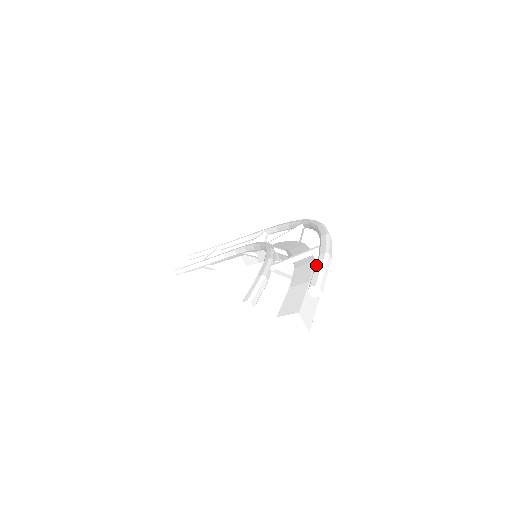
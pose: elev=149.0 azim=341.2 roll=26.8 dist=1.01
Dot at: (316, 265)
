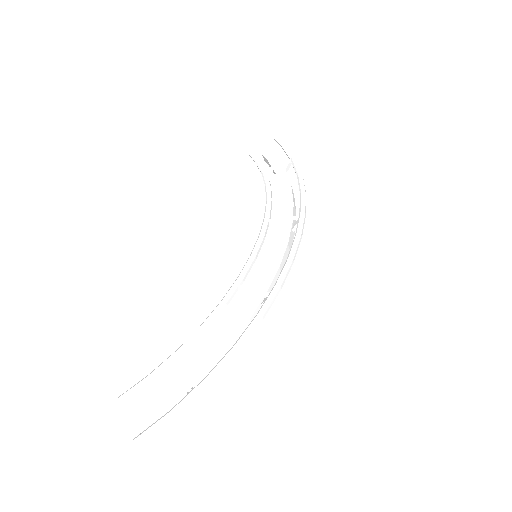
Dot at: (157, 421)
